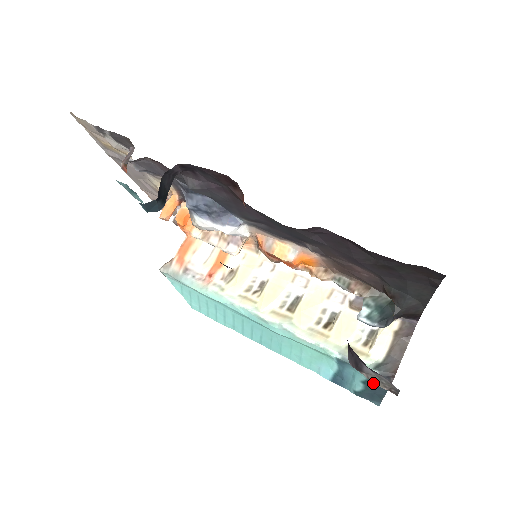
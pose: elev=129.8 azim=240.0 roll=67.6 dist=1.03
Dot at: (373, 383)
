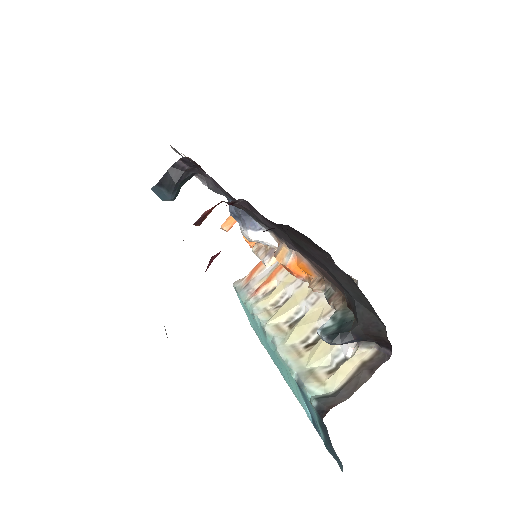
Dot at: (322, 424)
